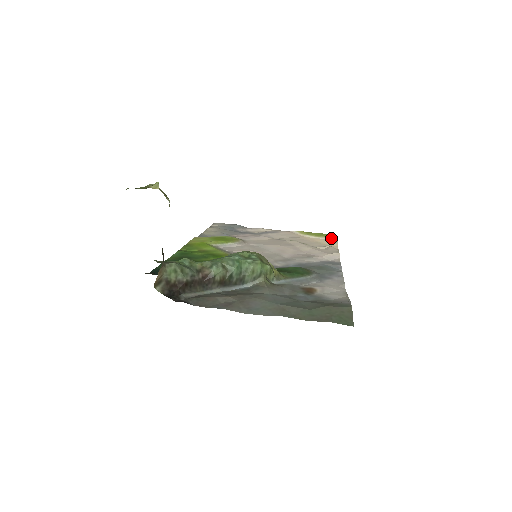
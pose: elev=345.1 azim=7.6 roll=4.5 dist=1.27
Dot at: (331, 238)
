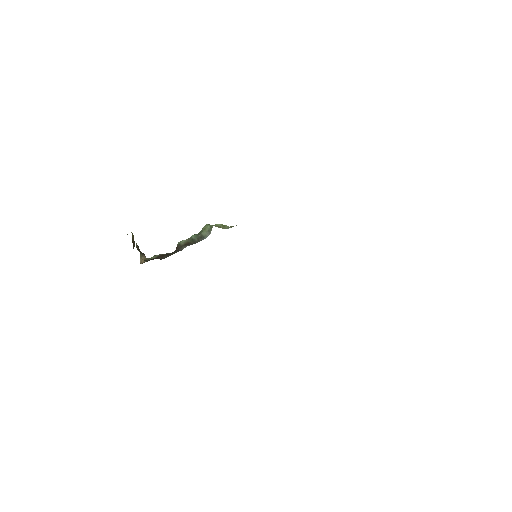
Dot at: occluded
